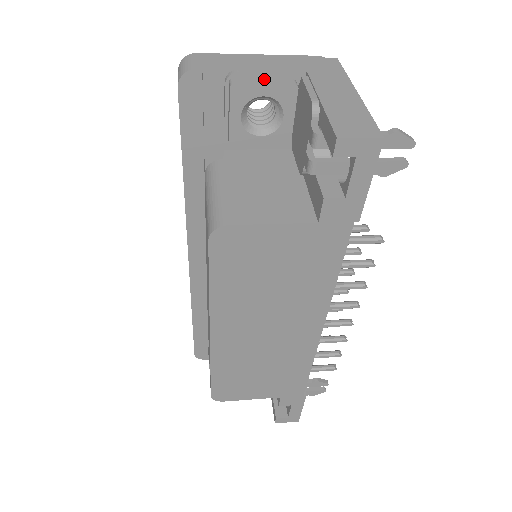
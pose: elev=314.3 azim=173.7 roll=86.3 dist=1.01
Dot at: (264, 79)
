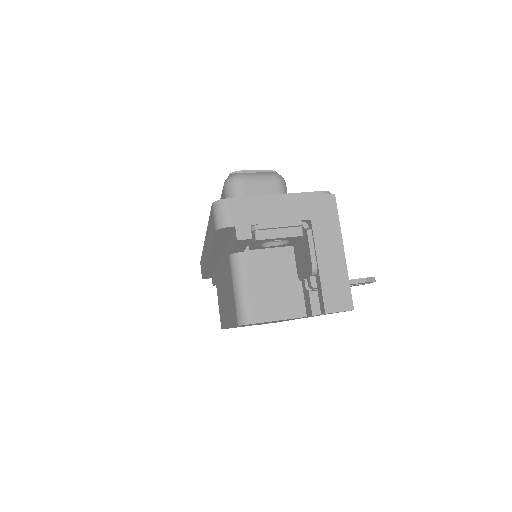
Dot at: (280, 229)
